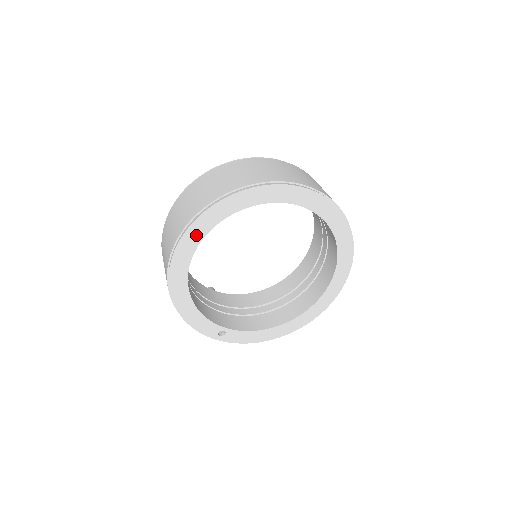
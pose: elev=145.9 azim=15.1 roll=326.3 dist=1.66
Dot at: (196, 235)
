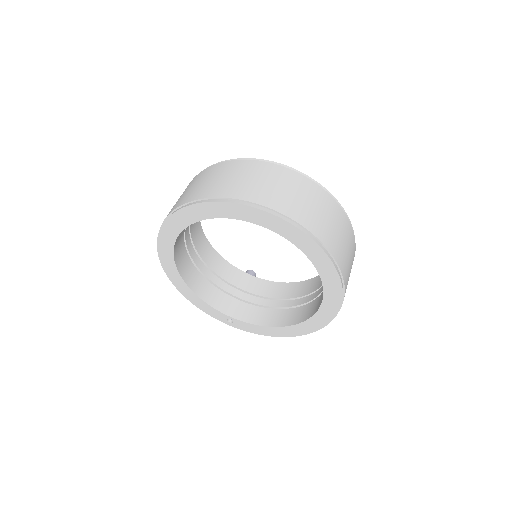
Dot at: (168, 239)
